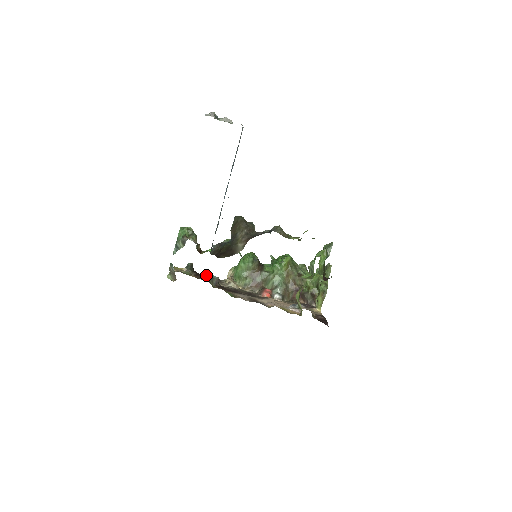
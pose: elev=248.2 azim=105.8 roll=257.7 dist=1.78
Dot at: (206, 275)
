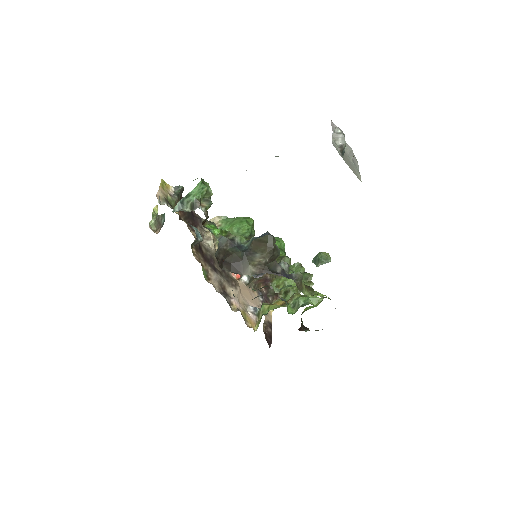
Dot at: occluded
